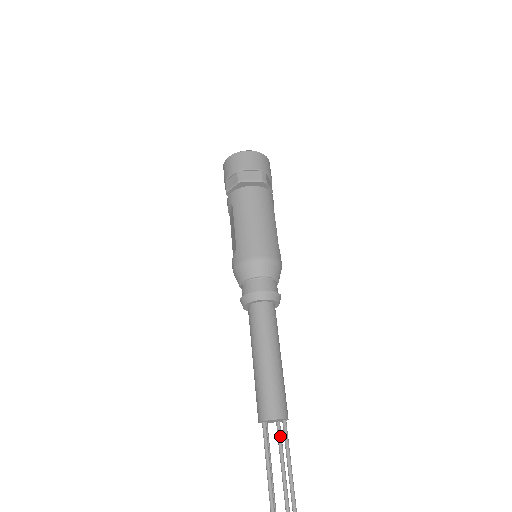
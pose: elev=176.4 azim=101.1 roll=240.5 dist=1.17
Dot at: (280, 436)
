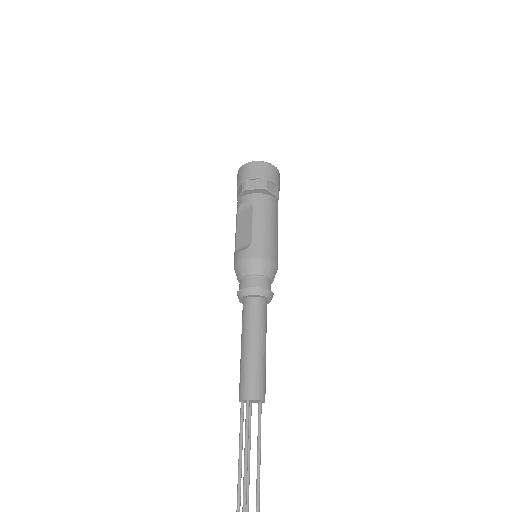
Dot at: (251, 415)
